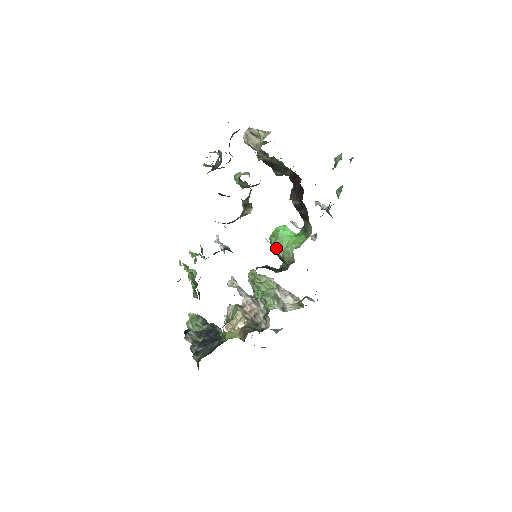
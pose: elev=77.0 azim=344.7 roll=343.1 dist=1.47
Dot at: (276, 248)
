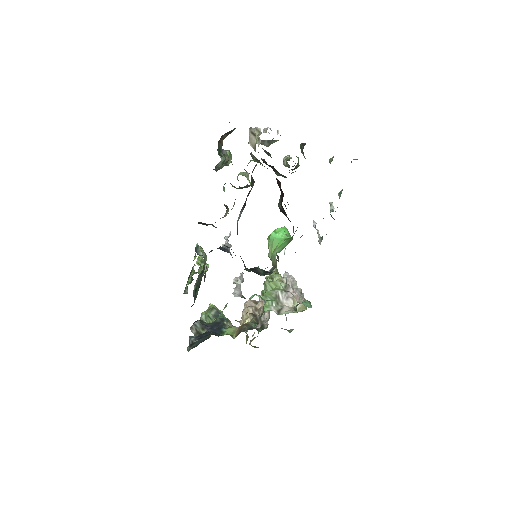
Dot at: occluded
